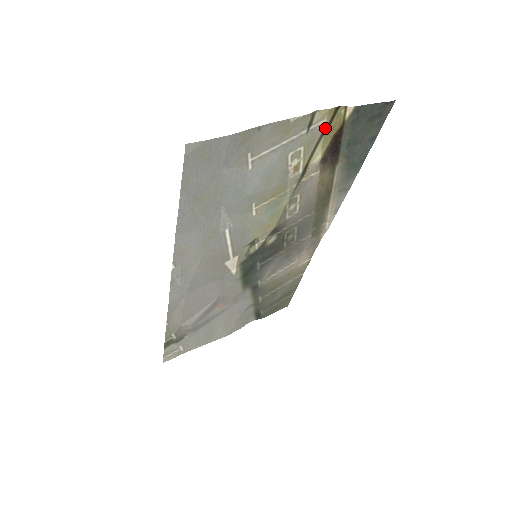
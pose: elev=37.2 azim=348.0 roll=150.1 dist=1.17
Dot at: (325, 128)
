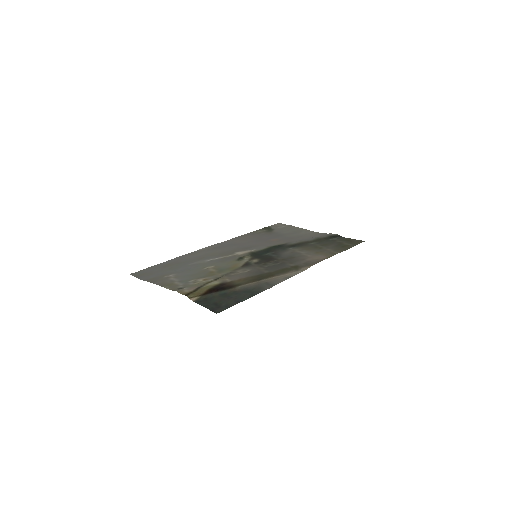
Dot at: (195, 289)
